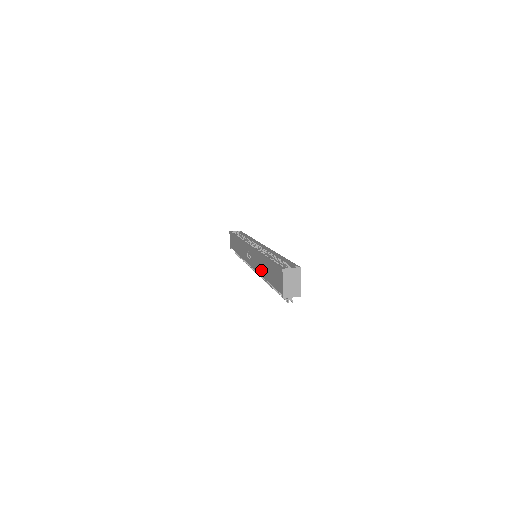
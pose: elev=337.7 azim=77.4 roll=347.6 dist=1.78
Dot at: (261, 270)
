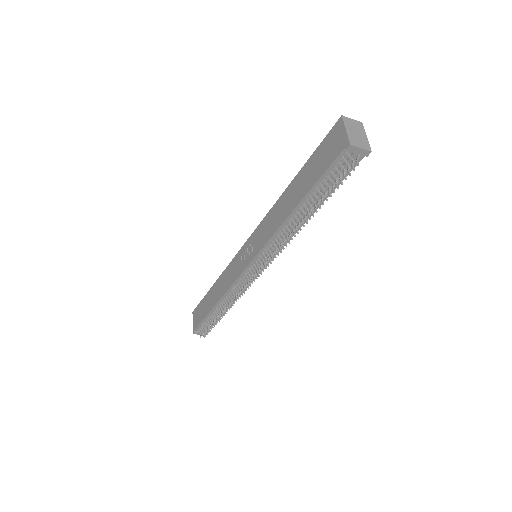
Dot at: (282, 215)
